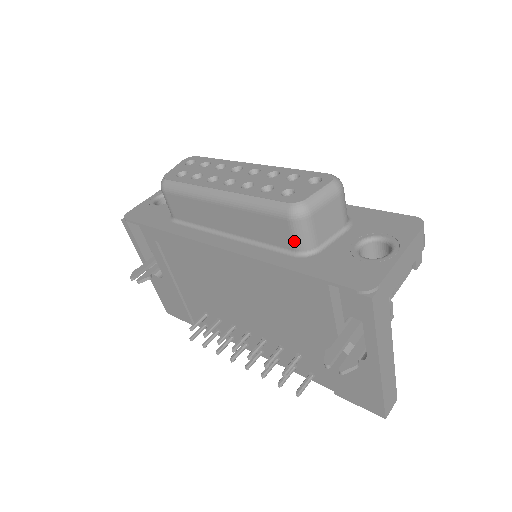
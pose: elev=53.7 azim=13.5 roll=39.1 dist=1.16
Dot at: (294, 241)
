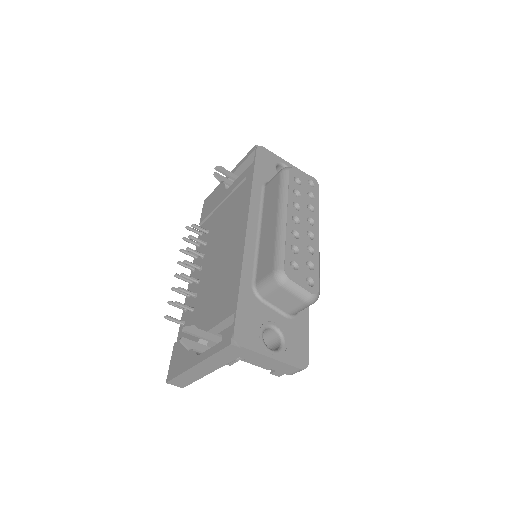
Dot at: (261, 280)
